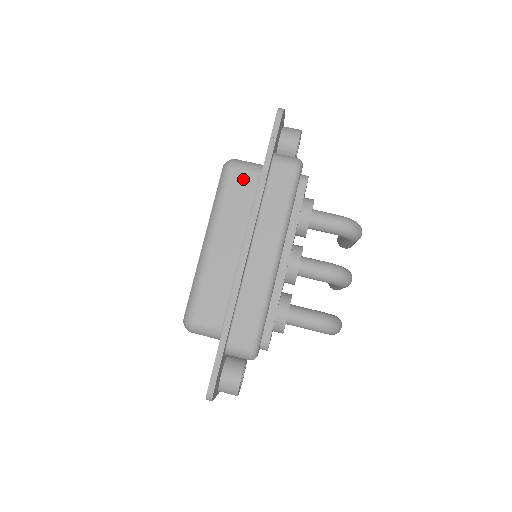
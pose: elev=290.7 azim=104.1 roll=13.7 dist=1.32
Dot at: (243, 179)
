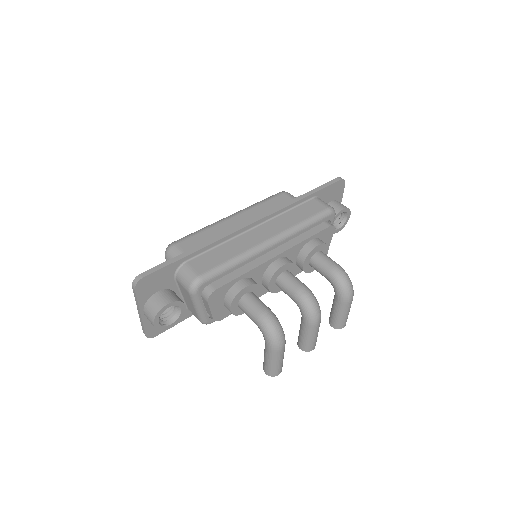
Dot at: (286, 201)
